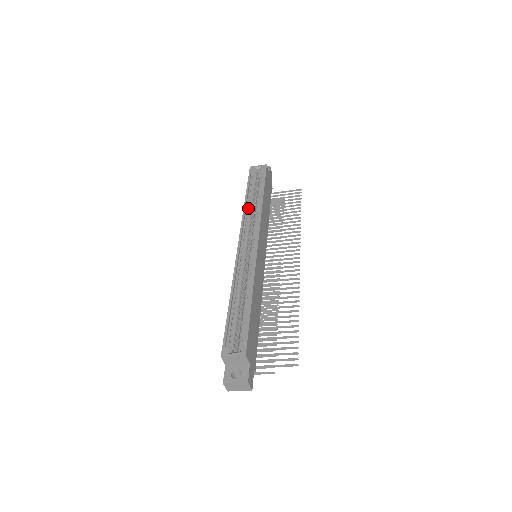
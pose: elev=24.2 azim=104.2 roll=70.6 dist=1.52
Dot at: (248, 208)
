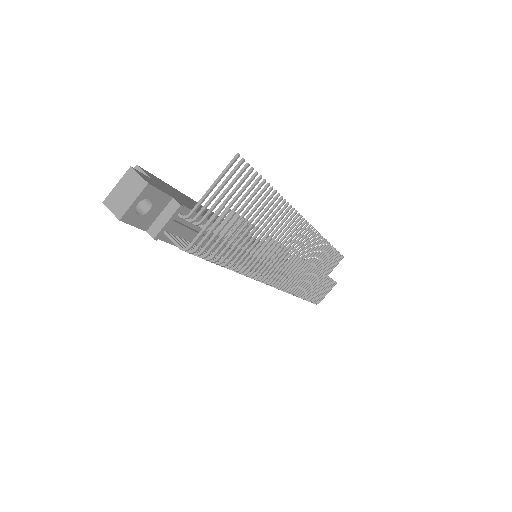
Dot at: occluded
